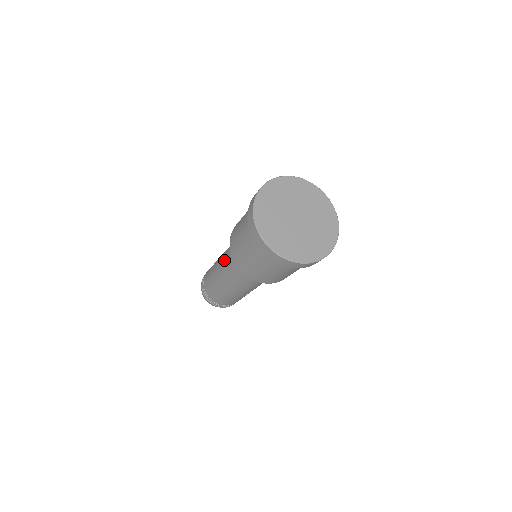
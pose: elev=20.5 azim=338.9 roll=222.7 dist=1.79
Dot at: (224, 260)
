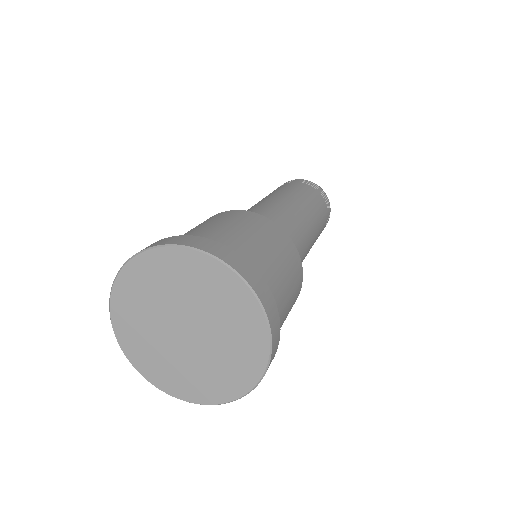
Dot at: occluded
